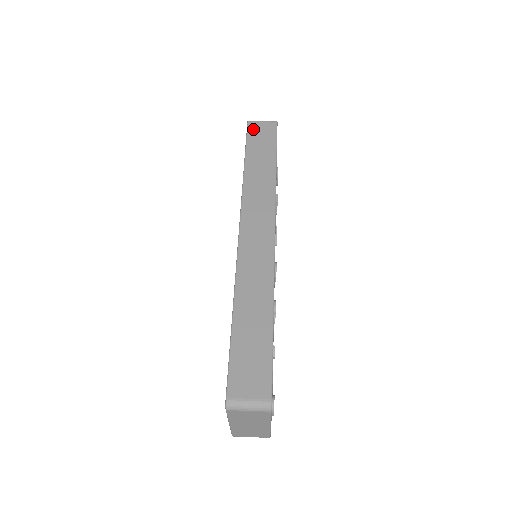
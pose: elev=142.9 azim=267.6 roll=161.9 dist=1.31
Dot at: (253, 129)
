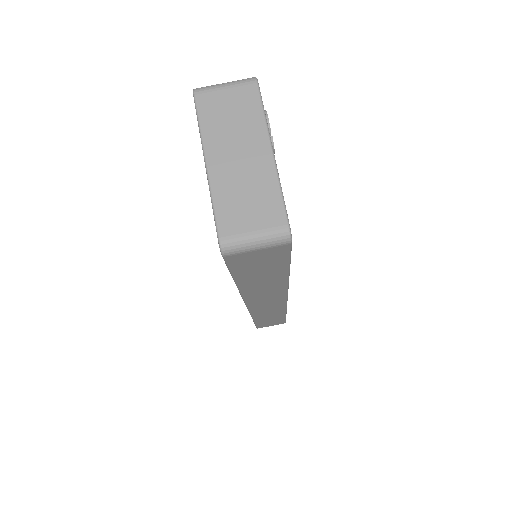
Dot at: (239, 262)
